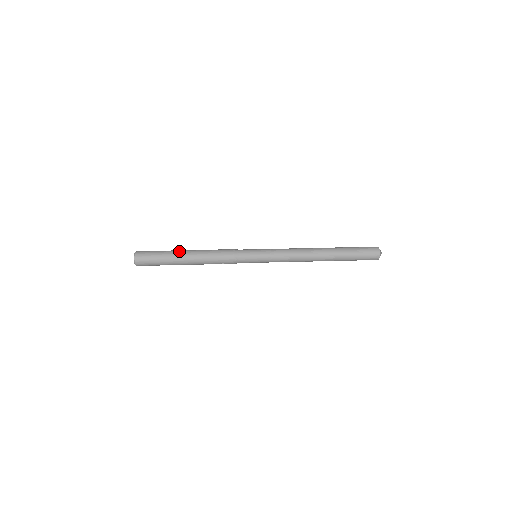
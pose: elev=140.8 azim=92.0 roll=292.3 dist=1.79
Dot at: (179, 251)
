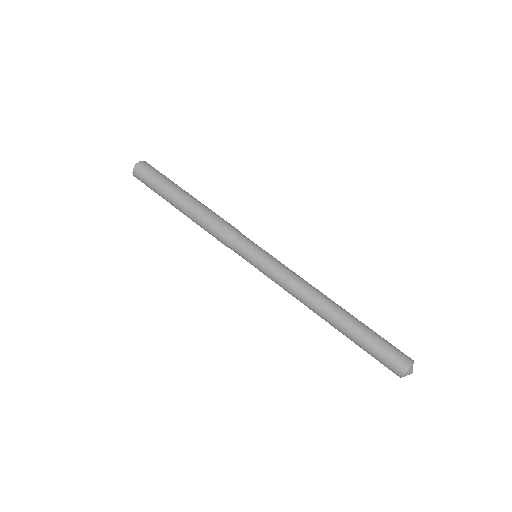
Dot at: (179, 191)
